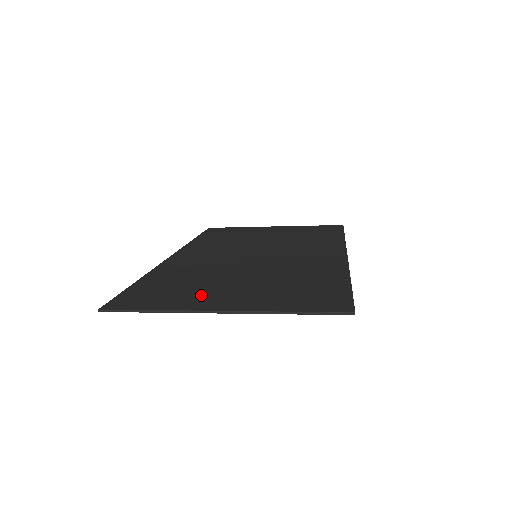
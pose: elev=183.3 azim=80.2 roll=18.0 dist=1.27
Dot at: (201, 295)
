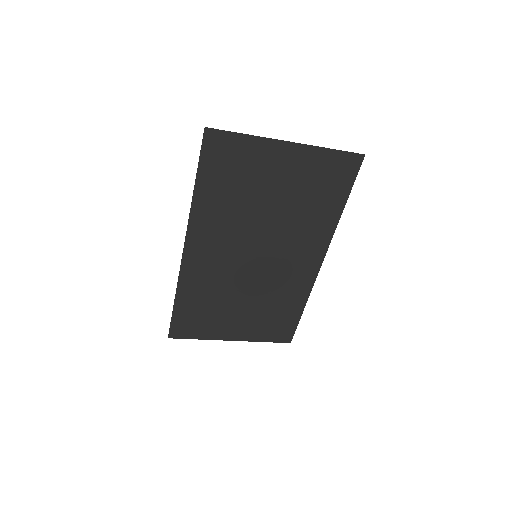
Dot at: (262, 164)
